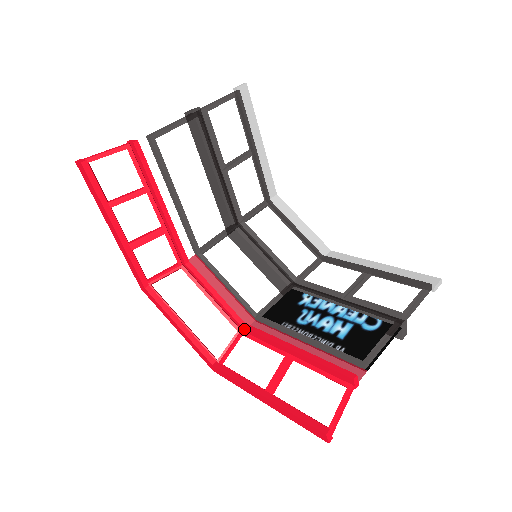
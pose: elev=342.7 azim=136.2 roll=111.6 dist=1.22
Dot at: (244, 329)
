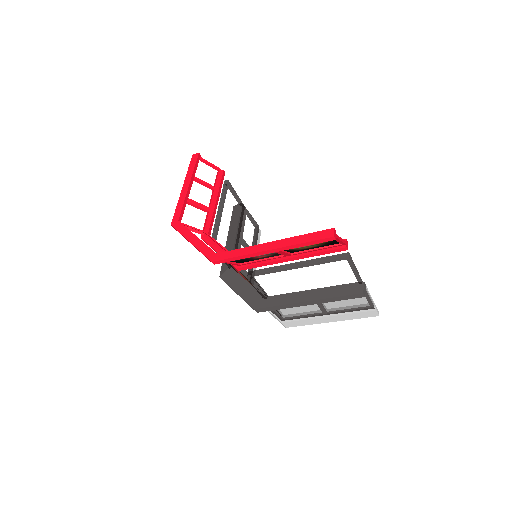
Dot at: occluded
